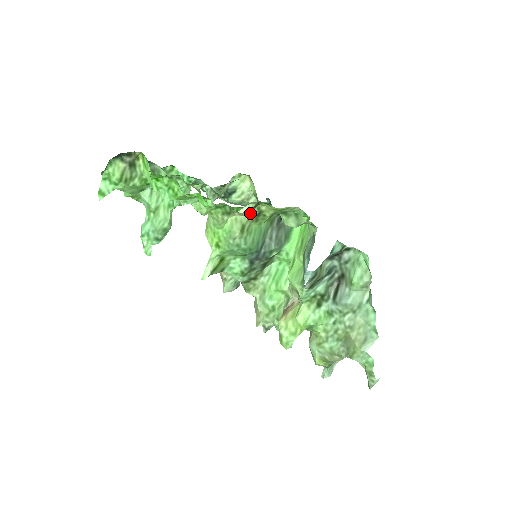
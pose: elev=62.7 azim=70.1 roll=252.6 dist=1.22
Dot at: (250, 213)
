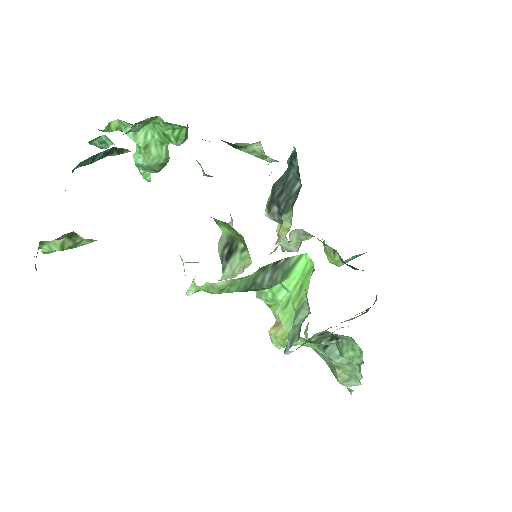
Dot at: (230, 282)
